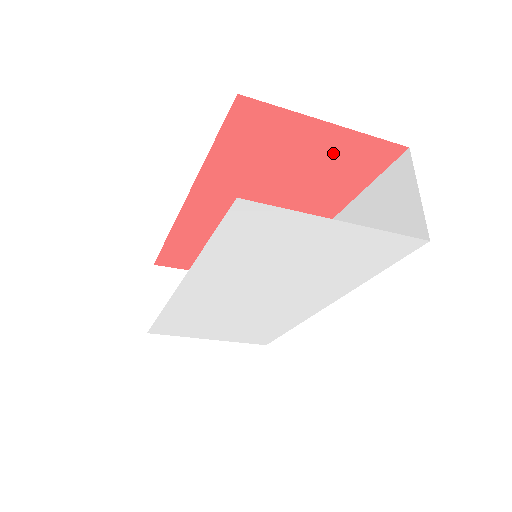
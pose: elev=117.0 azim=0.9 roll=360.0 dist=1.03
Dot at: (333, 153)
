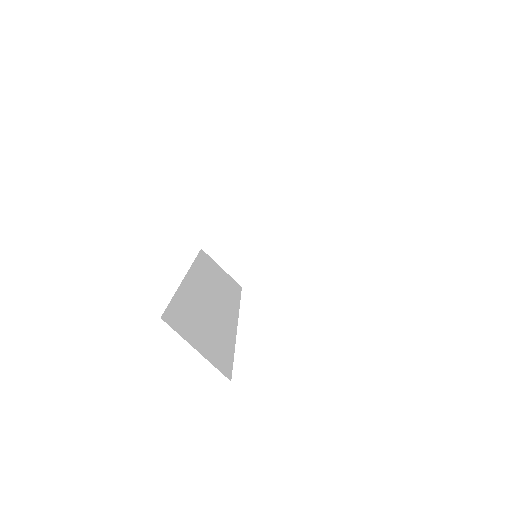
Dot at: occluded
